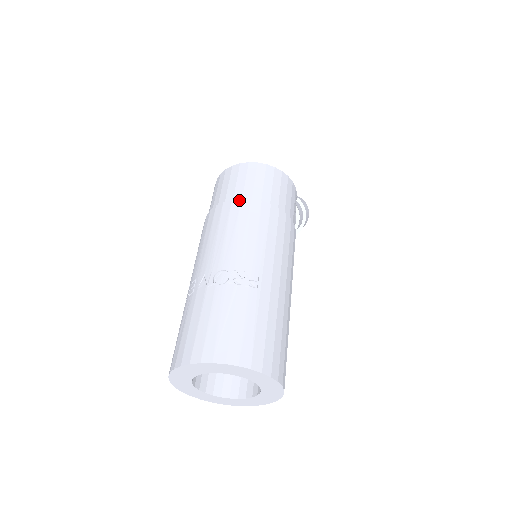
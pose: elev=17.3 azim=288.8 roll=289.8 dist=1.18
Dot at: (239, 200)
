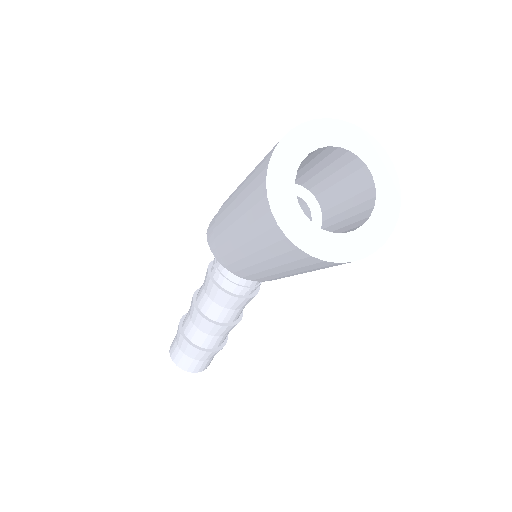
Dot at: occluded
